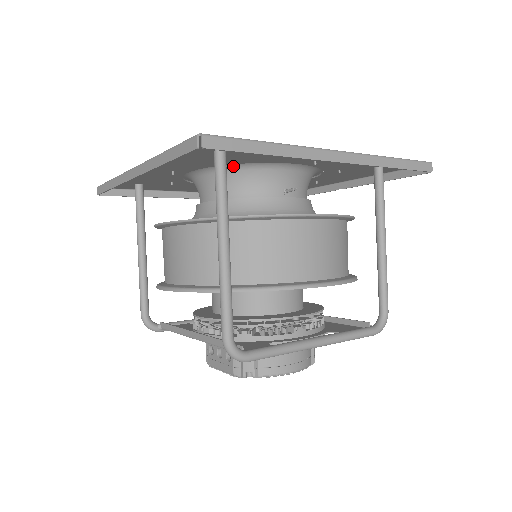
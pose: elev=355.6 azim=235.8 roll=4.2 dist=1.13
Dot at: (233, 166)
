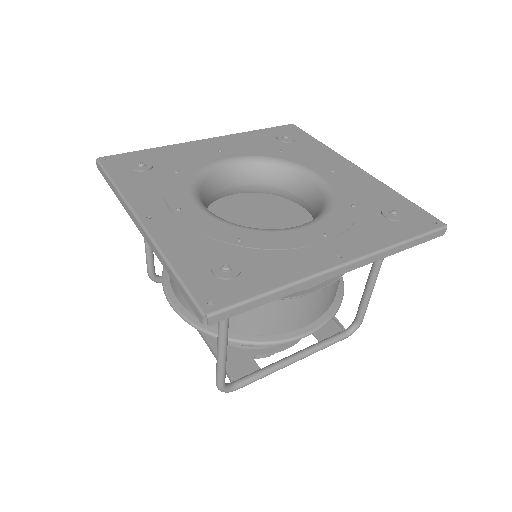
Dot at: (241, 226)
